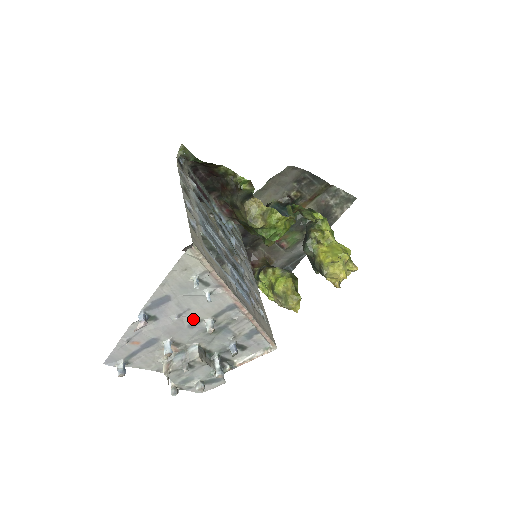
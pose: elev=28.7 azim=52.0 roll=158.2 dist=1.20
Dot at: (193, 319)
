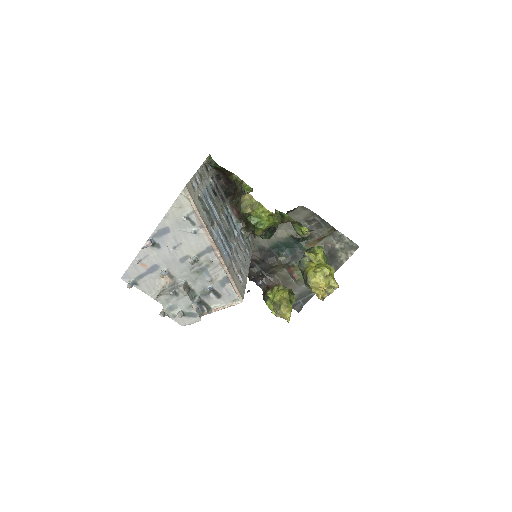
Dot at: (183, 254)
